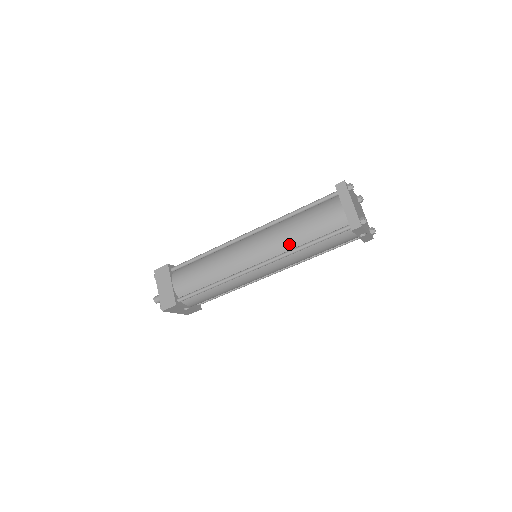
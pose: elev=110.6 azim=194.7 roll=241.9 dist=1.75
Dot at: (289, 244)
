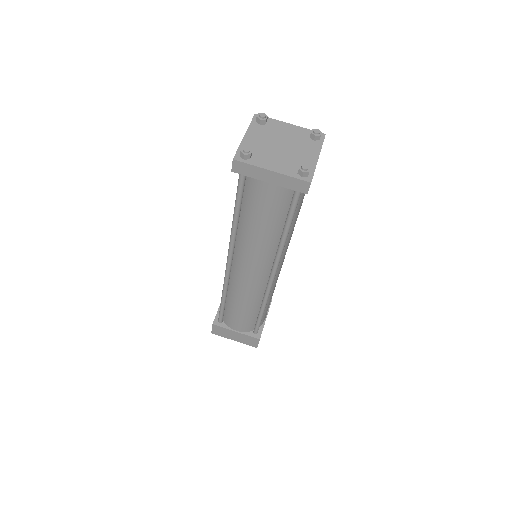
Dot at: (271, 245)
